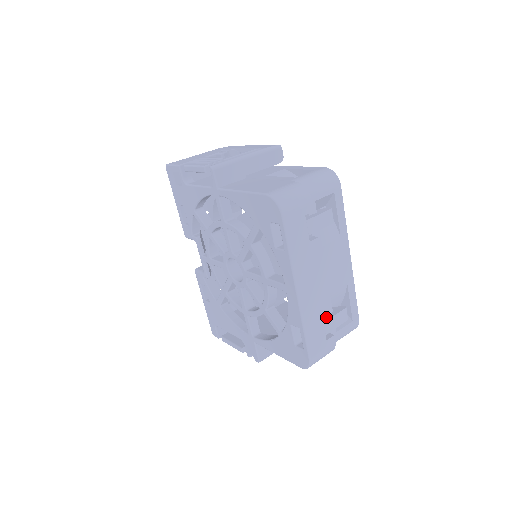
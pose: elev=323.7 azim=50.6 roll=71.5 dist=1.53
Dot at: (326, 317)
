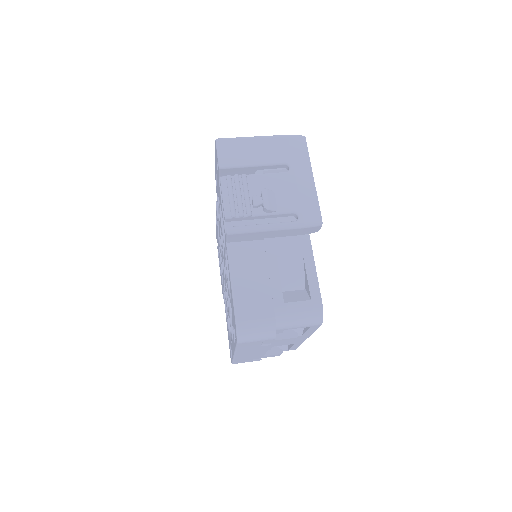
Dot at: occluded
